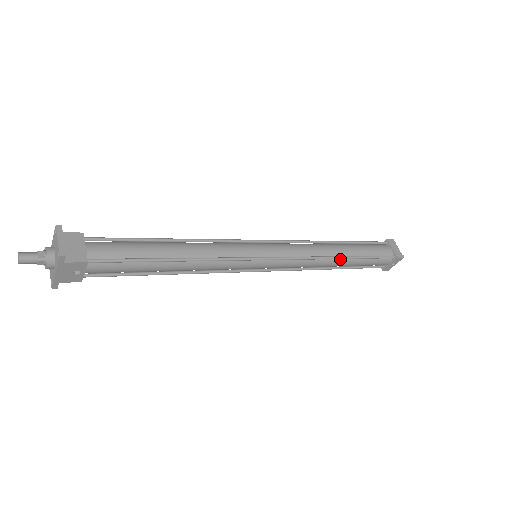
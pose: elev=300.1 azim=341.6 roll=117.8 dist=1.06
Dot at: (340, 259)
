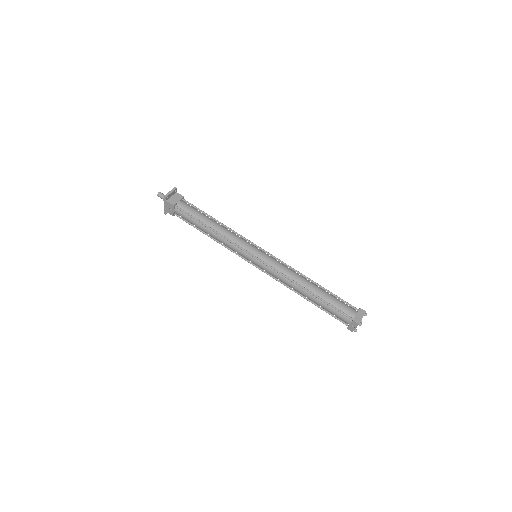
Dot at: (306, 291)
